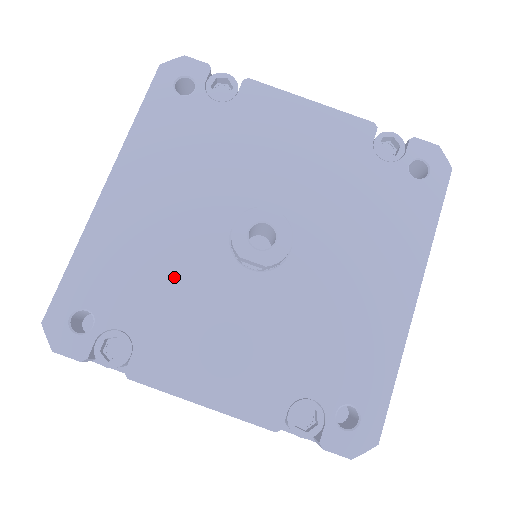
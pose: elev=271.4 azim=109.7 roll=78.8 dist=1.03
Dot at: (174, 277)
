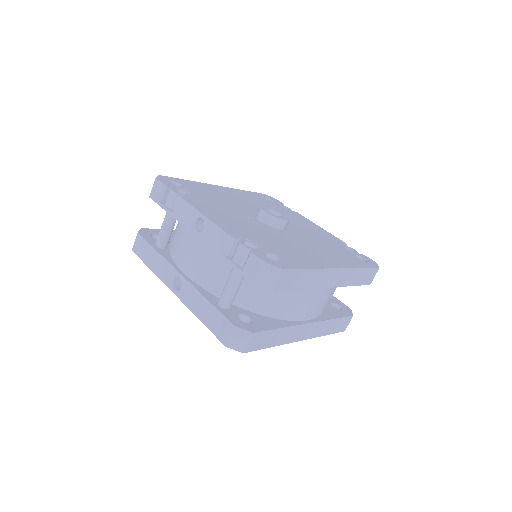
Dot at: (224, 203)
